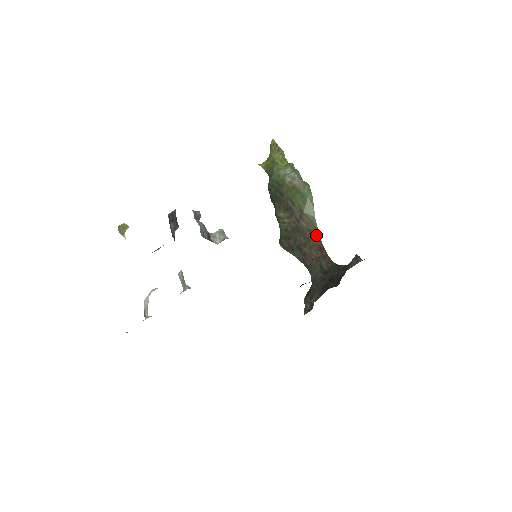
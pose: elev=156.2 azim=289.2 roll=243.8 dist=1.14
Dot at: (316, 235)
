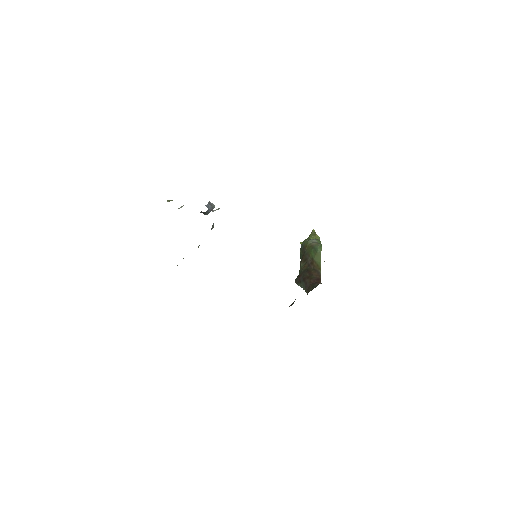
Dot at: (318, 273)
